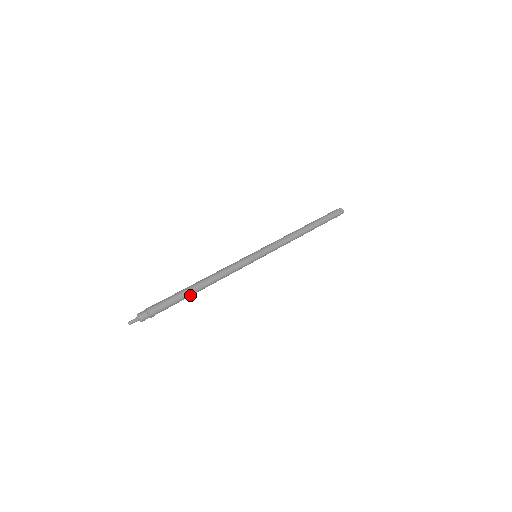
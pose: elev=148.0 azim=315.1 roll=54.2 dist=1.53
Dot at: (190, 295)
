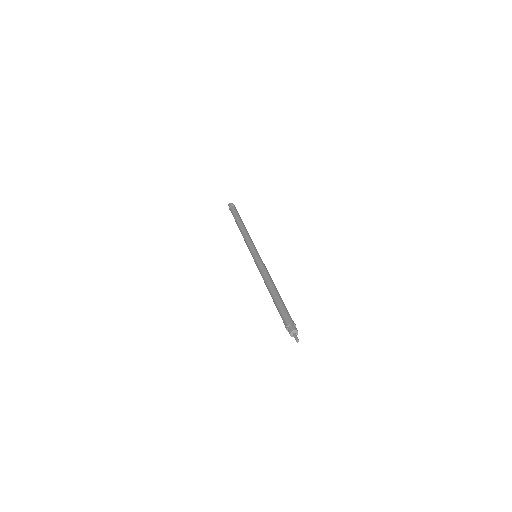
Dot at: (281, 299)
